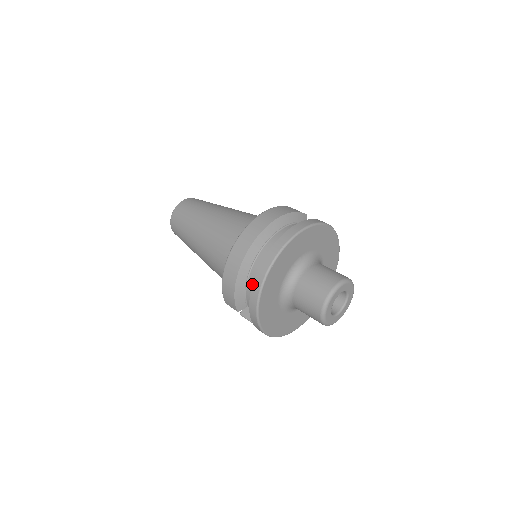
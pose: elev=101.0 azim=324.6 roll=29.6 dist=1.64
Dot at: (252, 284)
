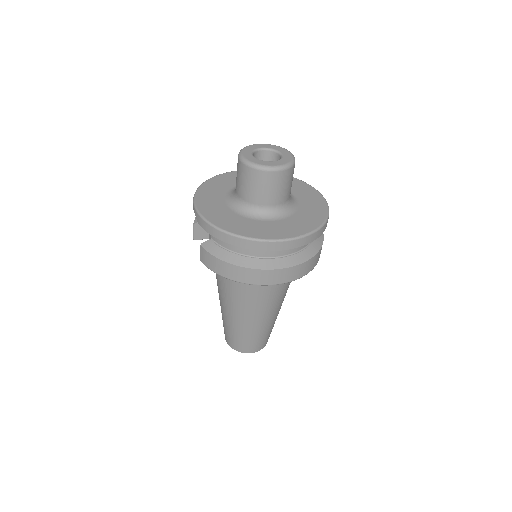
Dot at: occluded
